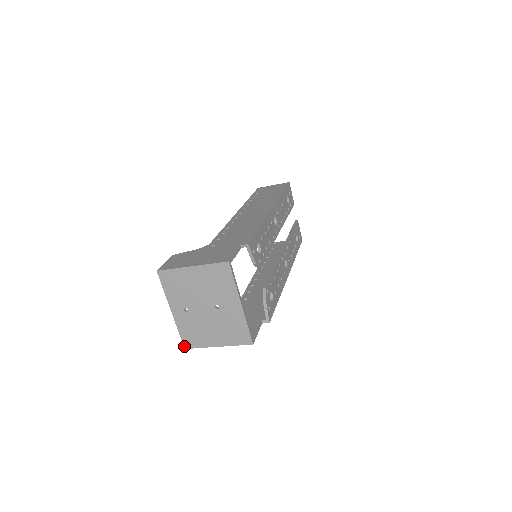
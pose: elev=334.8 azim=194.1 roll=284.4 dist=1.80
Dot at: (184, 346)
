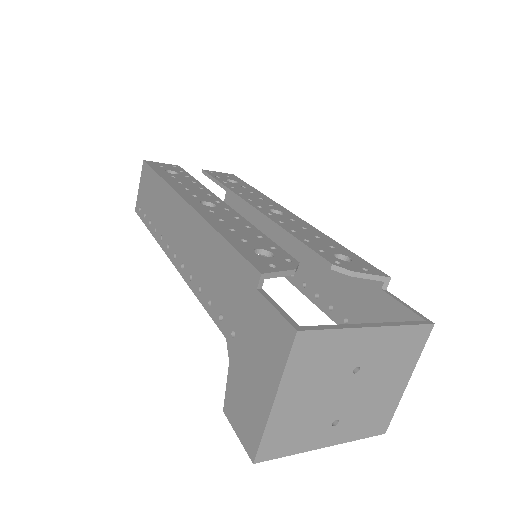
Dot at: (381, 434)
